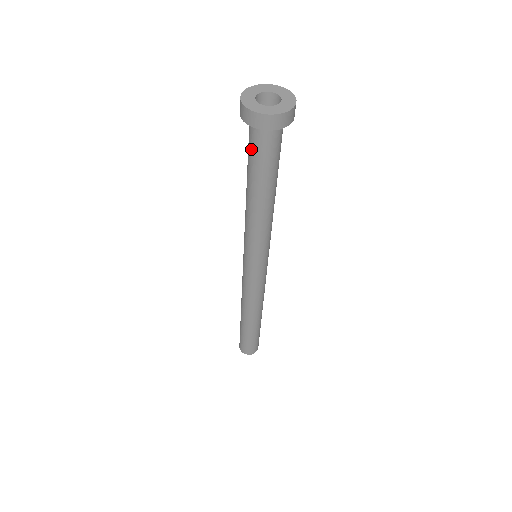
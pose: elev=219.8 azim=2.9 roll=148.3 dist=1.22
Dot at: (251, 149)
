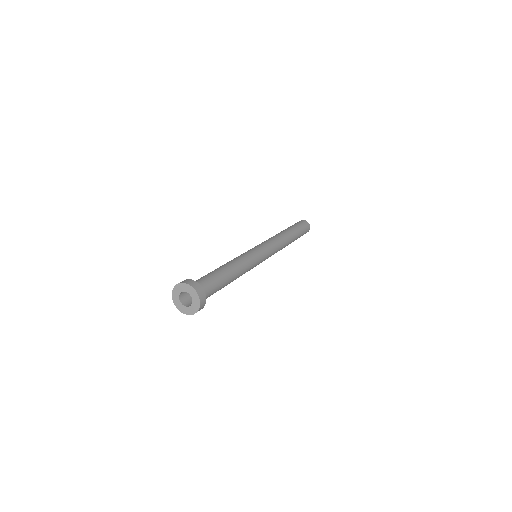
Dot at: occluded
